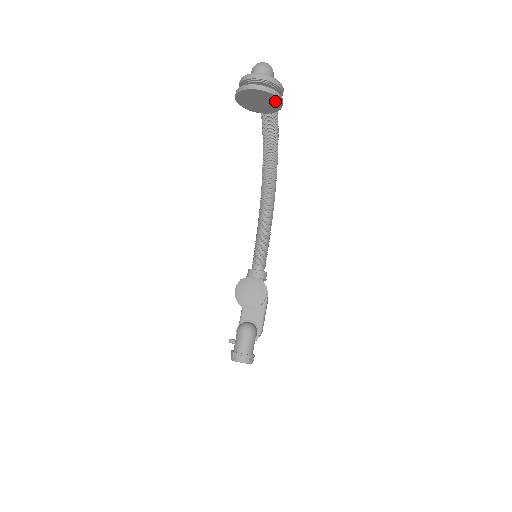
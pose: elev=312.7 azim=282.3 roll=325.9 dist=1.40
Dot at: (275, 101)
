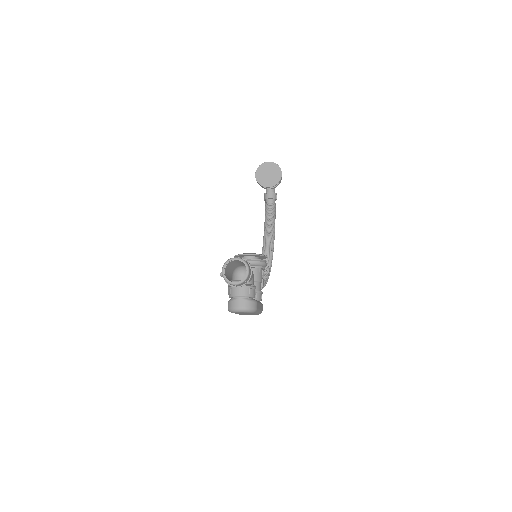
Dot at: (278, 171)
